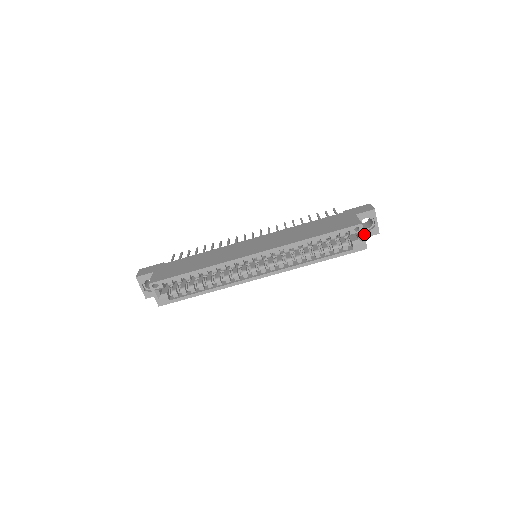
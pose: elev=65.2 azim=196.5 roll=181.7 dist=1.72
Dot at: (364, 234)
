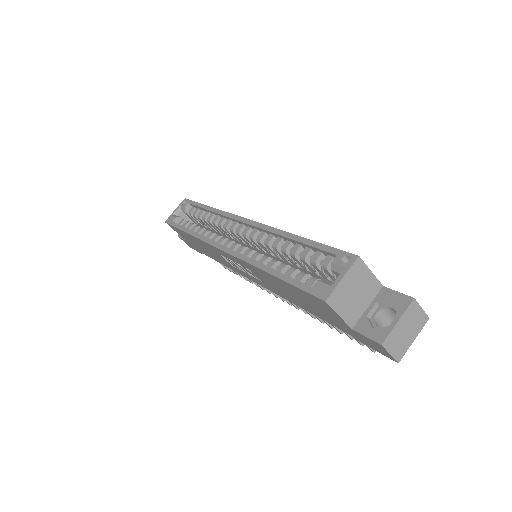
Dot at: (363, 326)
